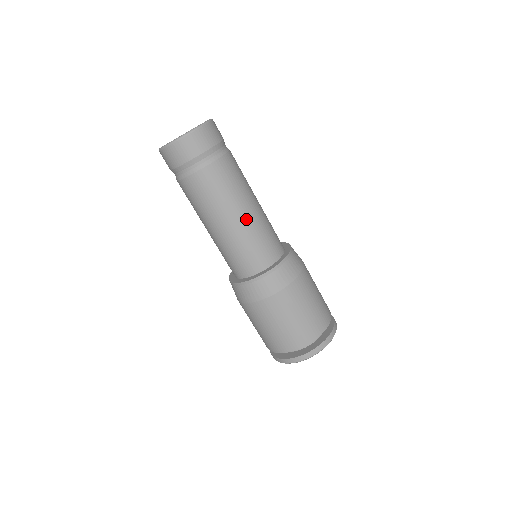
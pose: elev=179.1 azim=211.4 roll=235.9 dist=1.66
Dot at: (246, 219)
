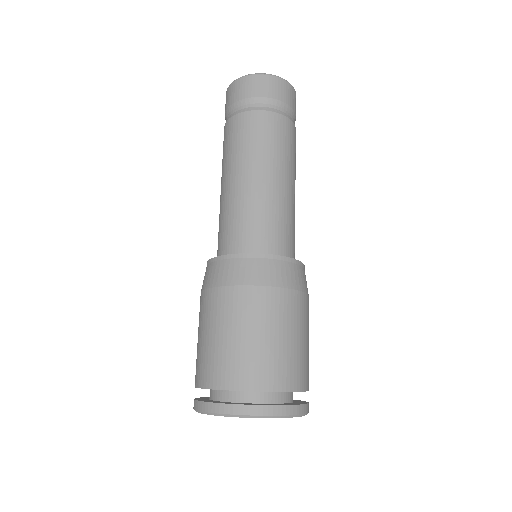
Dot at: (248, 185)
